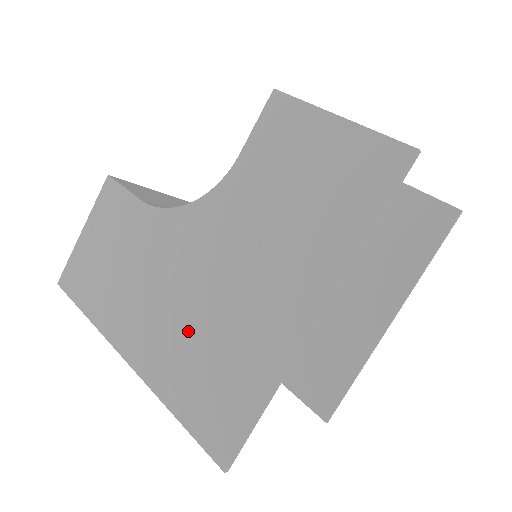
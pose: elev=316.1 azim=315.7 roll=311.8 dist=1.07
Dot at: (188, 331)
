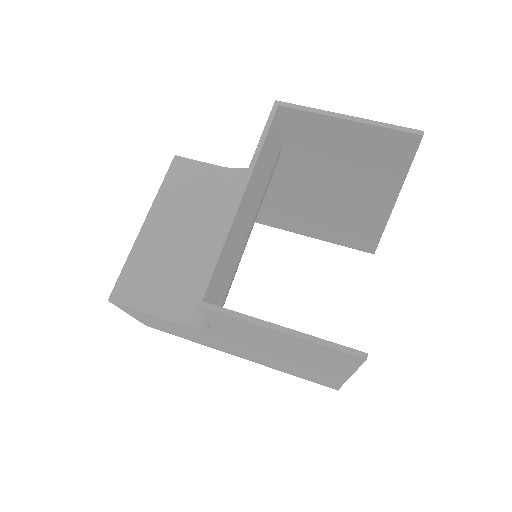
Dot at: (265, 360)
